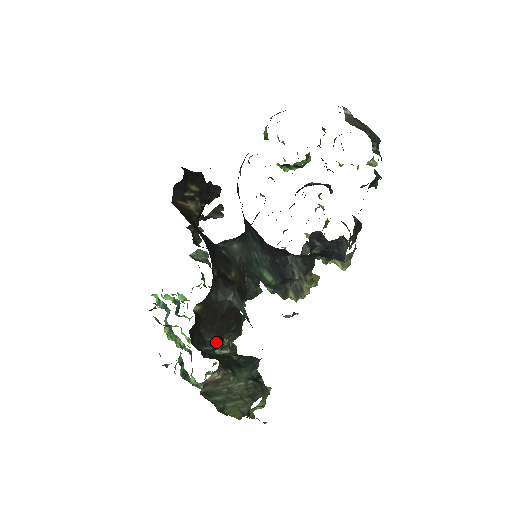
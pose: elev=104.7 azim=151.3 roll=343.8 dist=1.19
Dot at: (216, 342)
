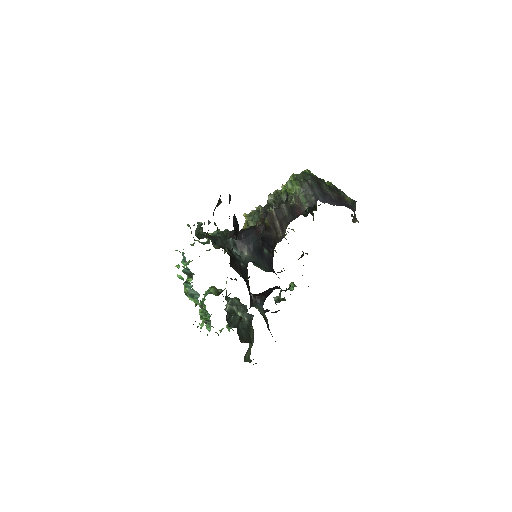
Dot at: occluded
